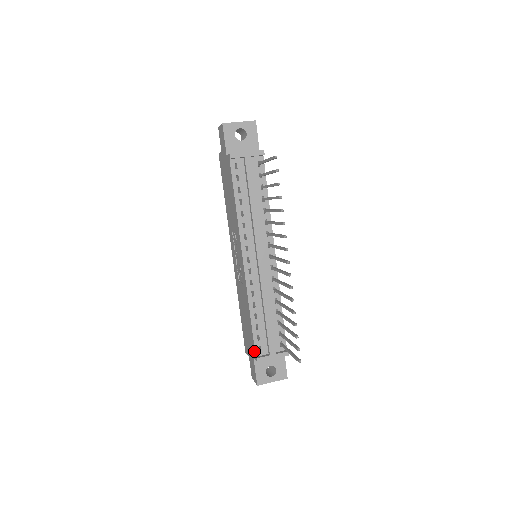
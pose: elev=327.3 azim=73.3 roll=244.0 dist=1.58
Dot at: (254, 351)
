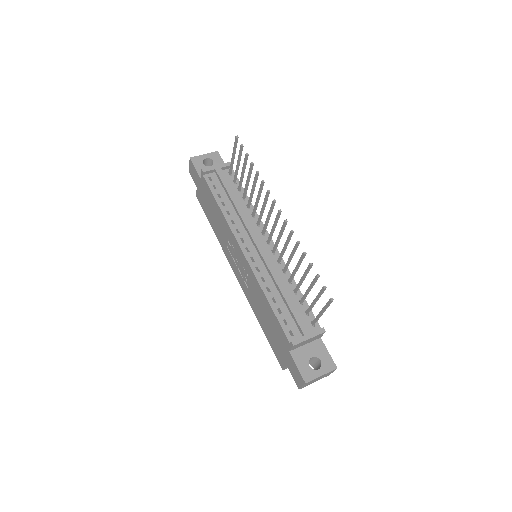
Dot at: (286, 338)
